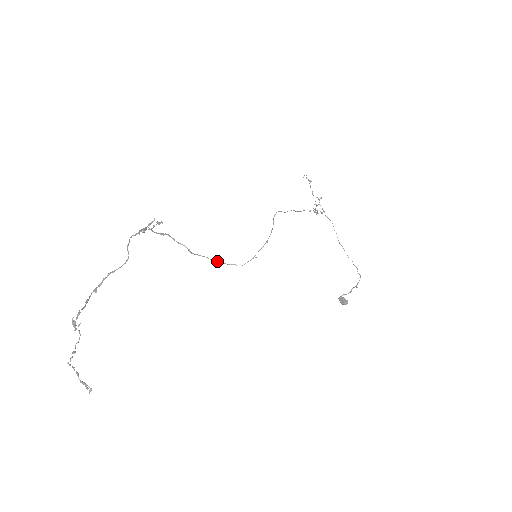
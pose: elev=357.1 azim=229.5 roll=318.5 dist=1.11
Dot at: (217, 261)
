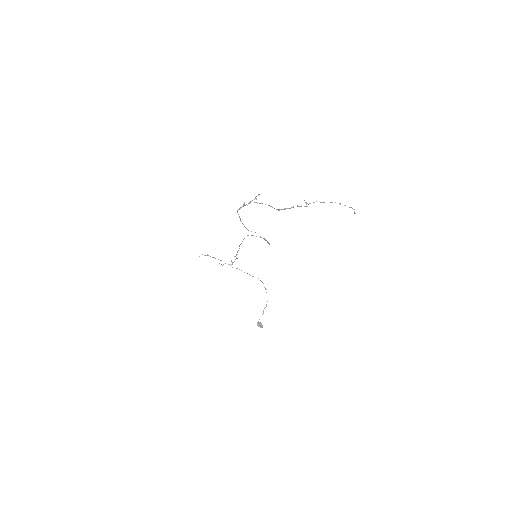
Dot at: (264, 239)
